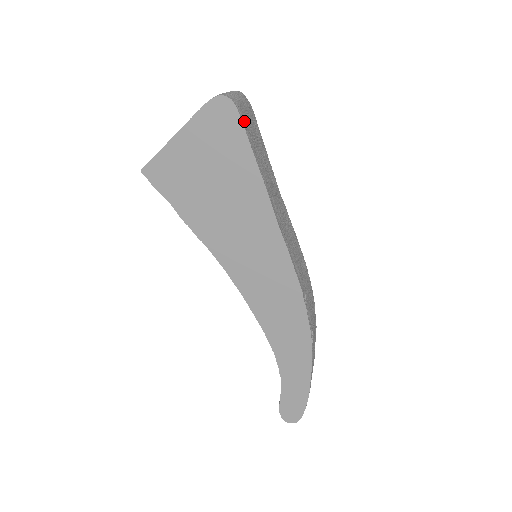
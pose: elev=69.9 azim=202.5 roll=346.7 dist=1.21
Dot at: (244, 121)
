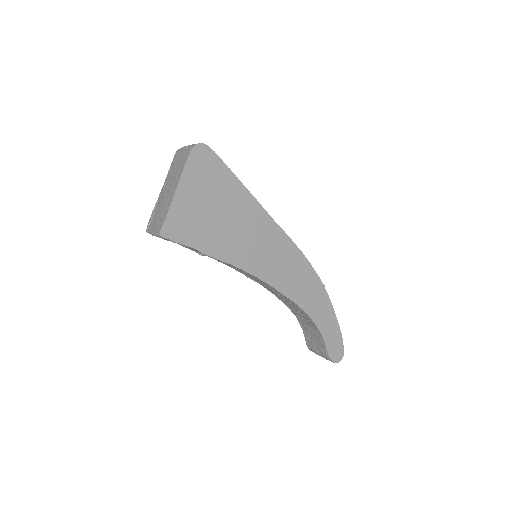
Dot at: (216, 156)
